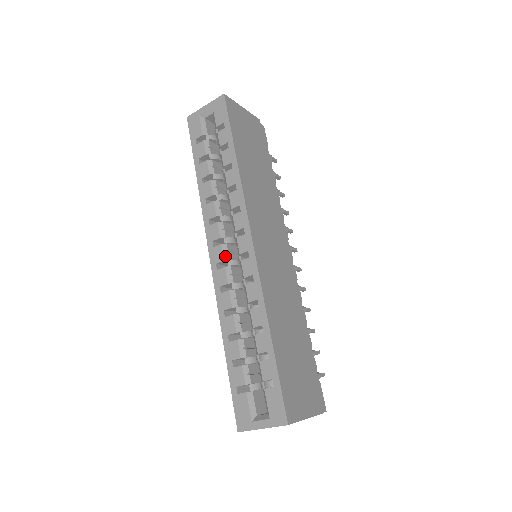
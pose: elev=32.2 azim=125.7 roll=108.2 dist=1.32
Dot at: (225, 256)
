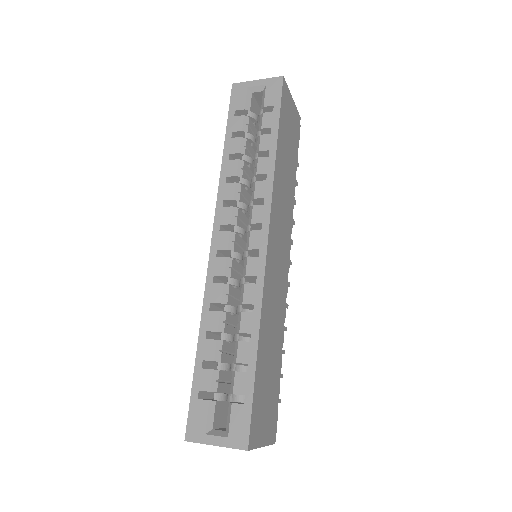
Dot at: (230, 245)
